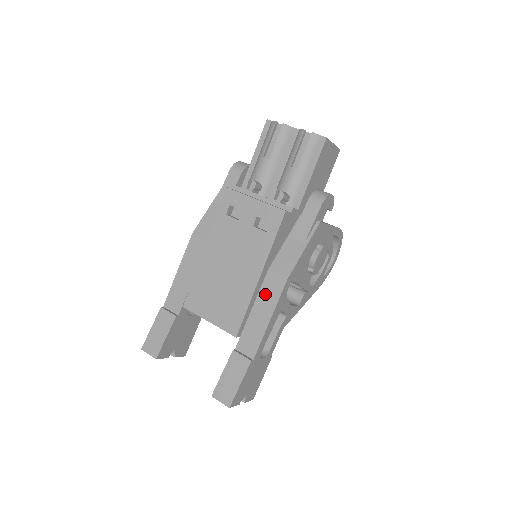
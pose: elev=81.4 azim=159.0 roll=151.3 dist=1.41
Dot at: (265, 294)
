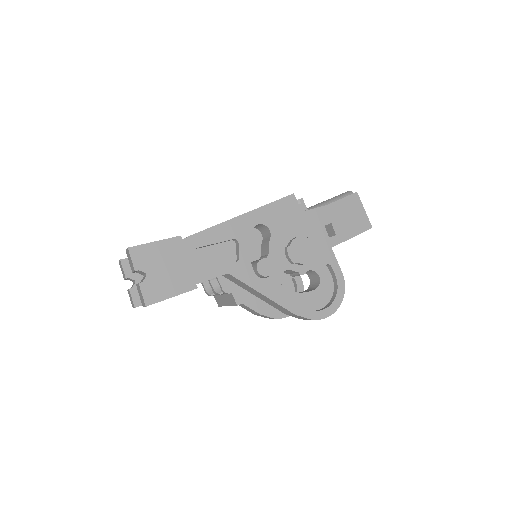
Dot at: occluded
